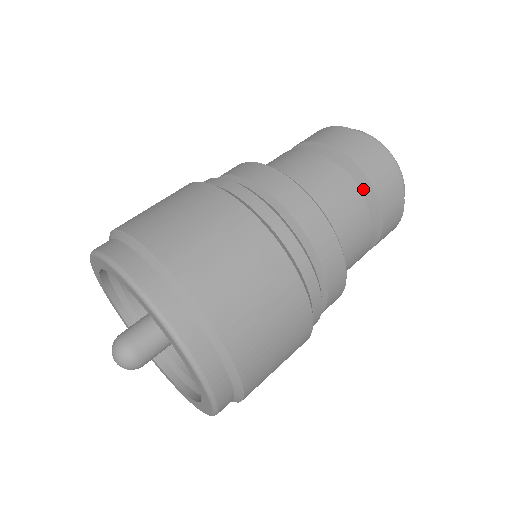
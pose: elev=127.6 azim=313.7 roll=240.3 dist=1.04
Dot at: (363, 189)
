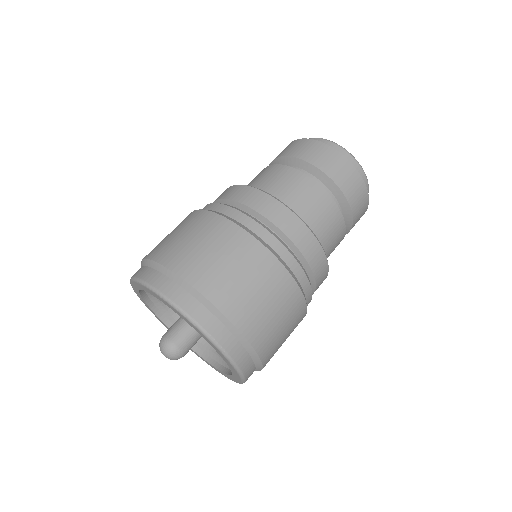
Dot at: (322, 180)
